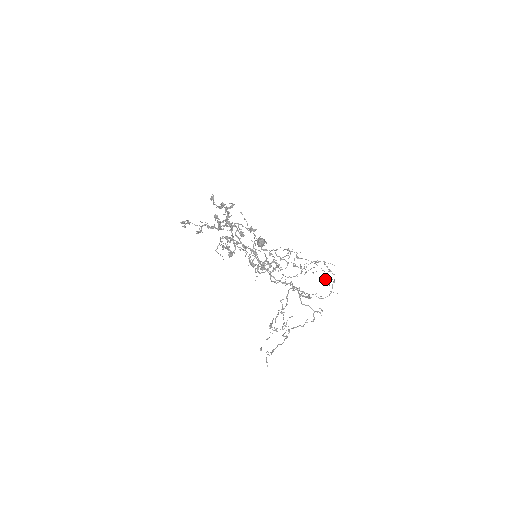
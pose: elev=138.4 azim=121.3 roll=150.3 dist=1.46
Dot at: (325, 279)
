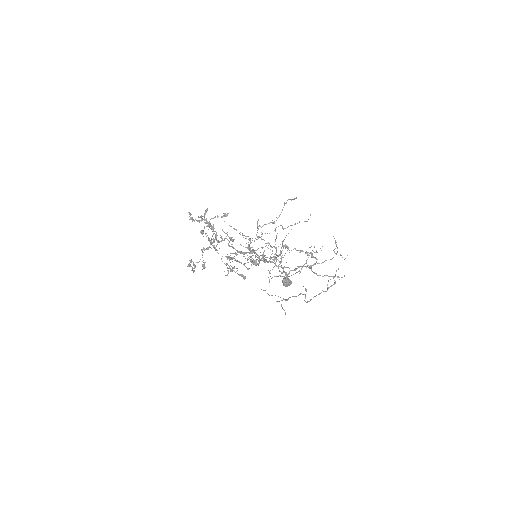
Dot at: occluded
